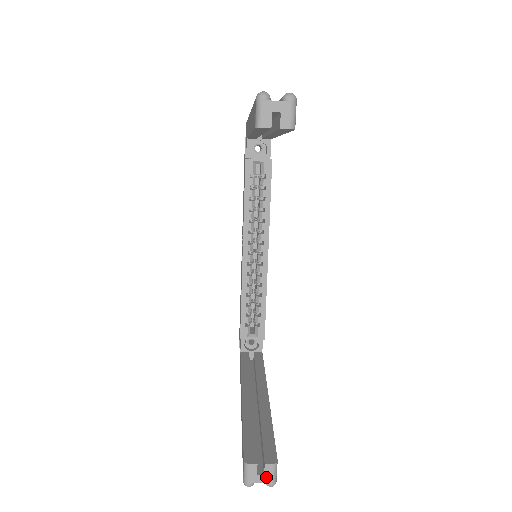
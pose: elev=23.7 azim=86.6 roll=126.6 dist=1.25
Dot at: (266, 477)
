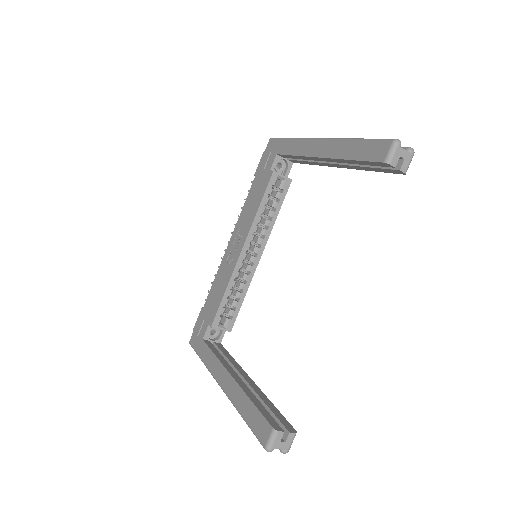
Dot at: (286, 444)
